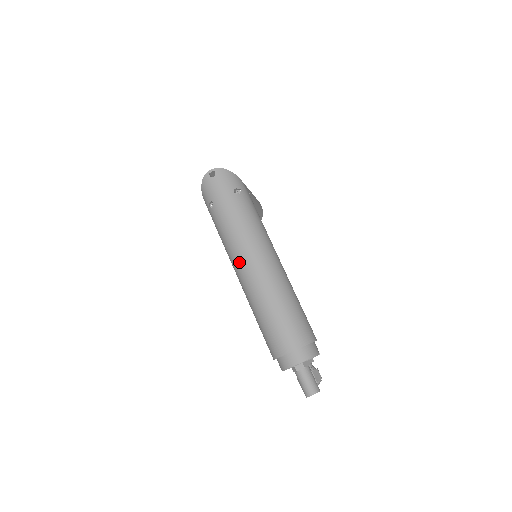
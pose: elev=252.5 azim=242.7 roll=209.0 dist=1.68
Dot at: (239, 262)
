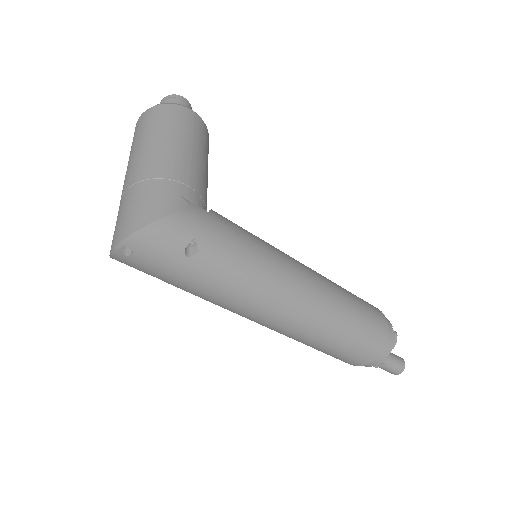
Dot at: occluded
